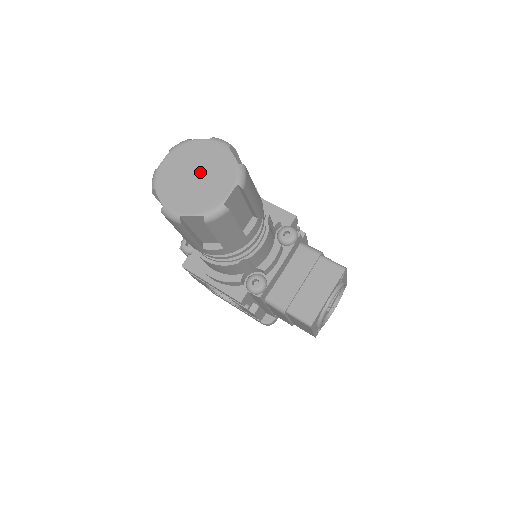
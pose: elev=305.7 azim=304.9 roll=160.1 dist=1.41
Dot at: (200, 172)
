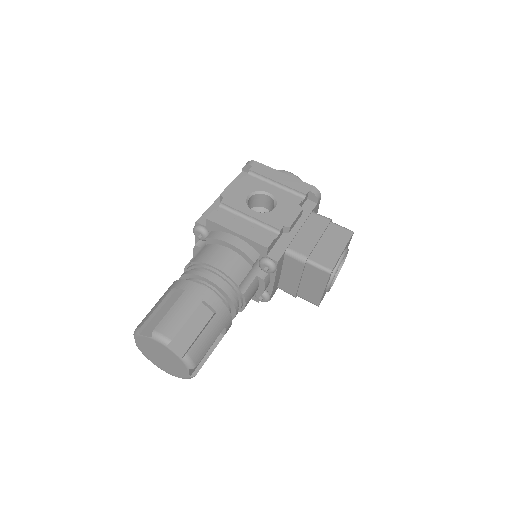
Dot at: (162, 356)
